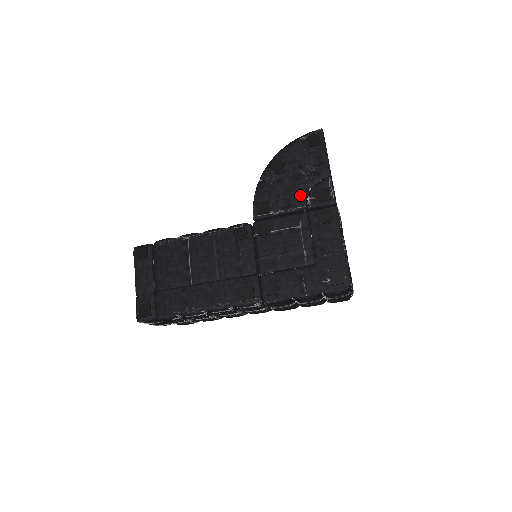
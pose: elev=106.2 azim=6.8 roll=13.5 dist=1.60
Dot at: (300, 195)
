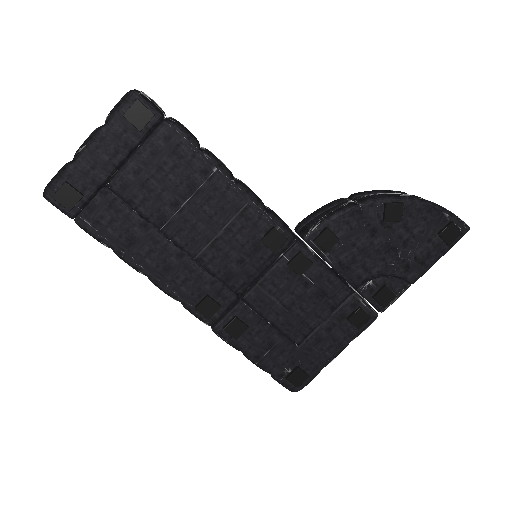
Dot at: (369, 270)
